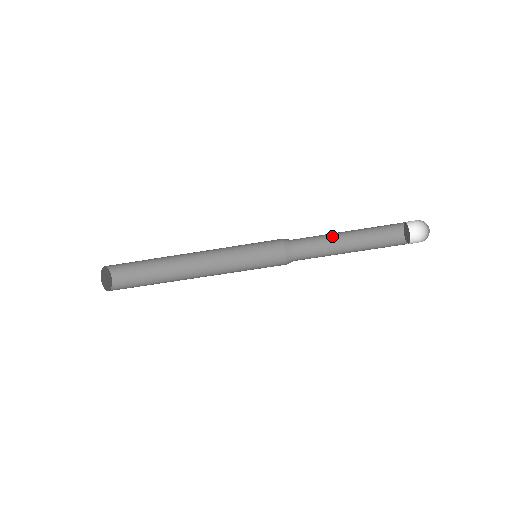
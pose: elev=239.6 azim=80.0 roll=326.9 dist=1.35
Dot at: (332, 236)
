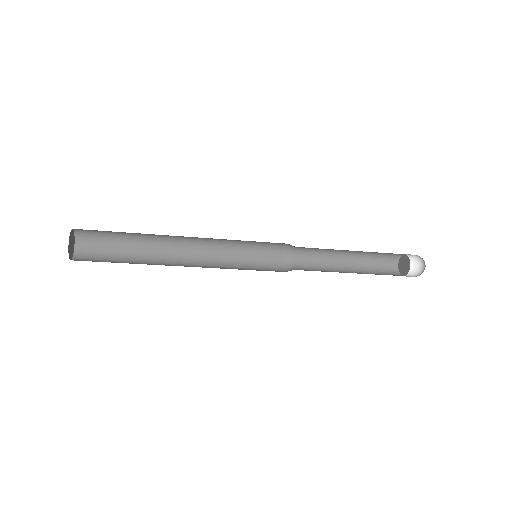
Dot at: (334, 252)
